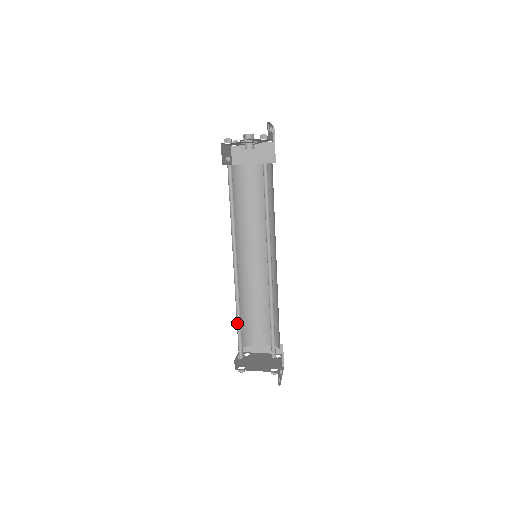
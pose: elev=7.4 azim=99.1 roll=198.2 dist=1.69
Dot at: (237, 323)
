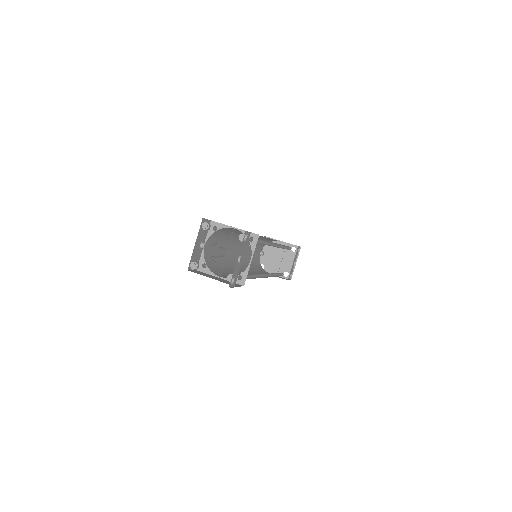
Dot at: occluded
